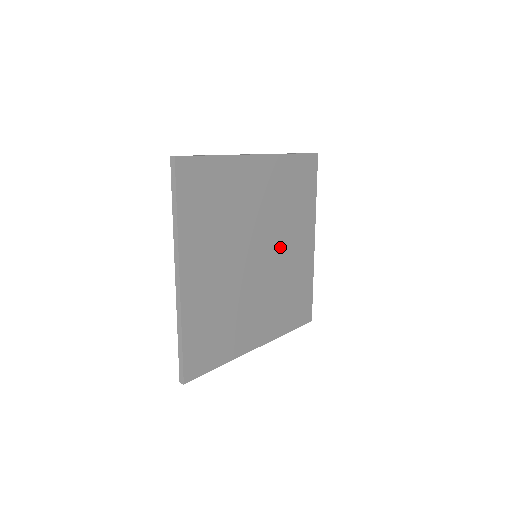
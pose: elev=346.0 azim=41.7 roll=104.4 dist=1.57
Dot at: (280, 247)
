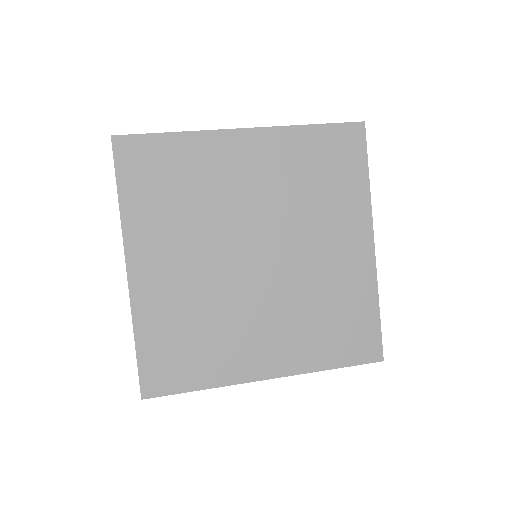
Dot at: (299, 247)
